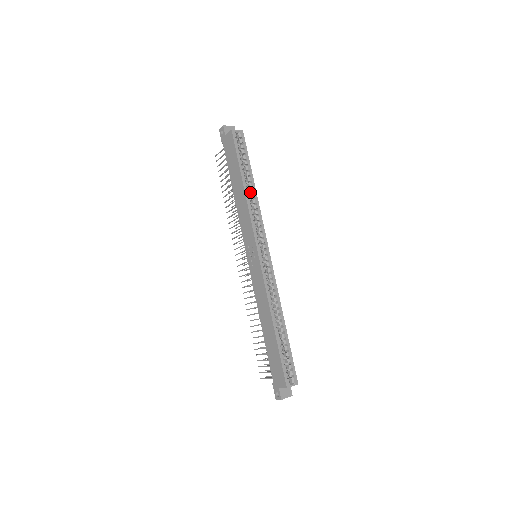
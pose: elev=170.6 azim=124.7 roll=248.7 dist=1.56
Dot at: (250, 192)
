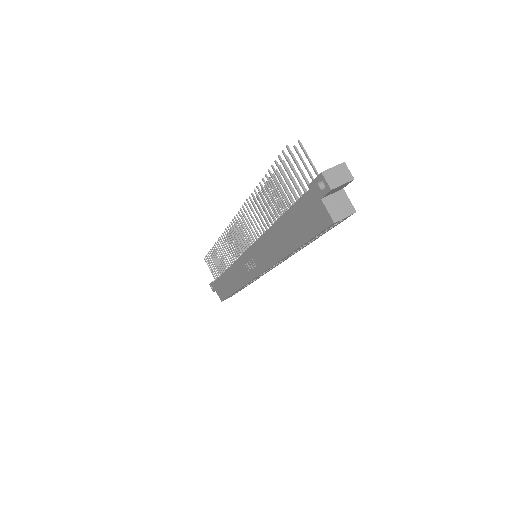
Dot at: occluded
